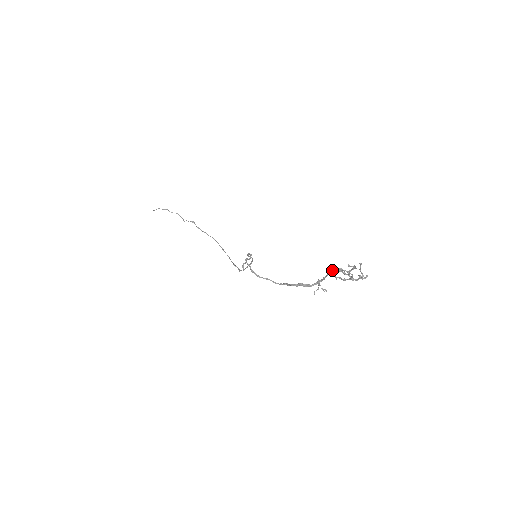
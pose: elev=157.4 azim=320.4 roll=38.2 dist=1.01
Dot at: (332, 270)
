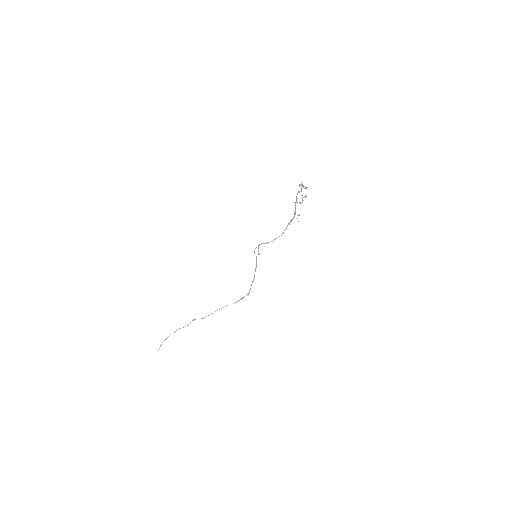
Dot at: (295, 202)
